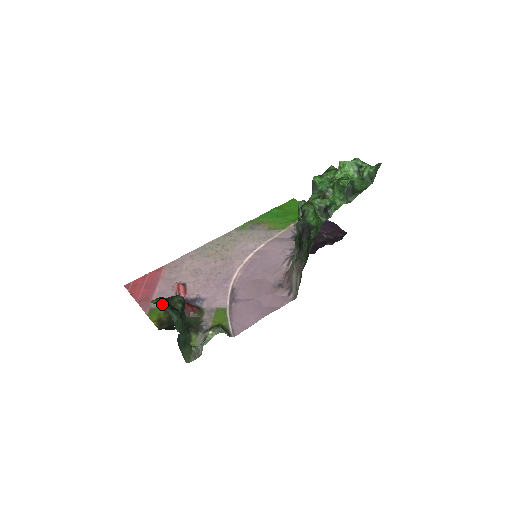
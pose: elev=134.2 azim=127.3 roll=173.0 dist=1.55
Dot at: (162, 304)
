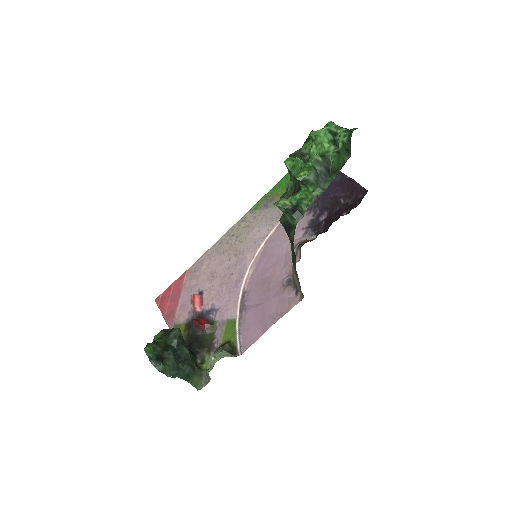
Dot at: (183, 319)
